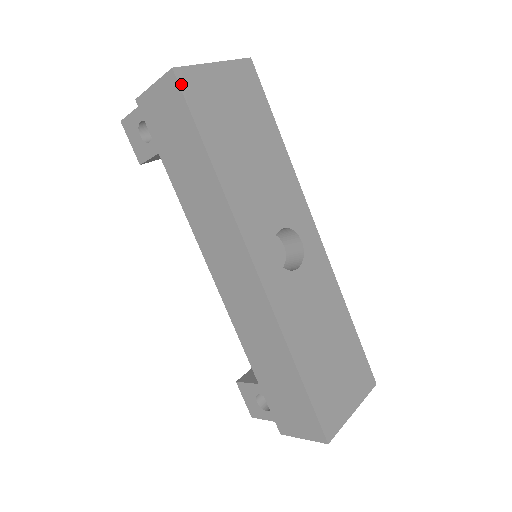
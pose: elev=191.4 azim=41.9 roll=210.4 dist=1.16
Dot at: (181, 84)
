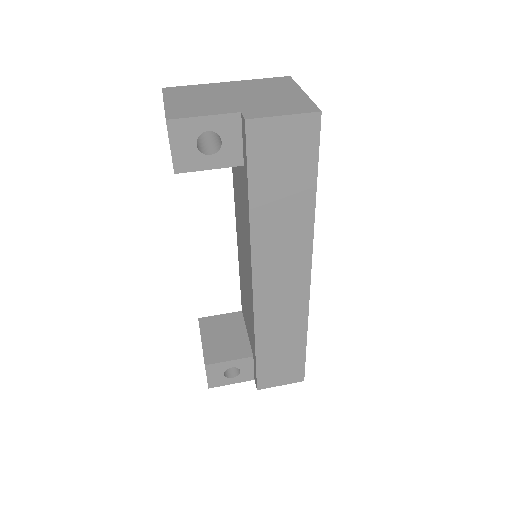
Dot at: (320, 127)
